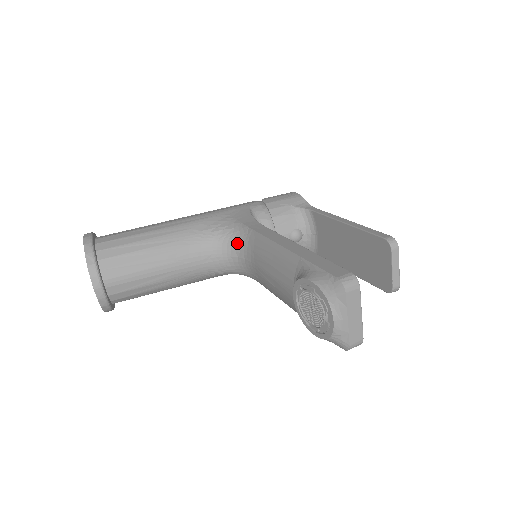
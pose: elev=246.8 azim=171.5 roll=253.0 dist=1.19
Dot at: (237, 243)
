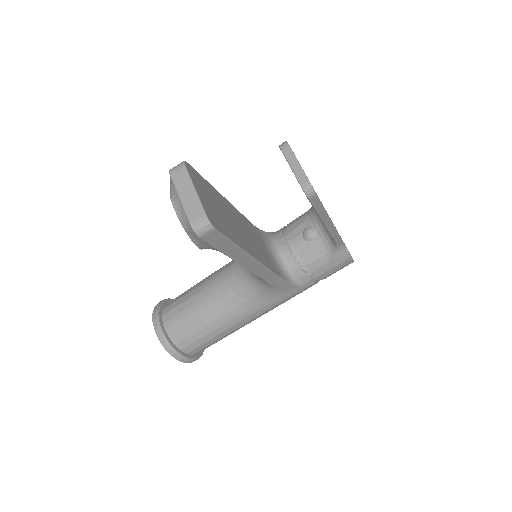
Dot at: occluded
